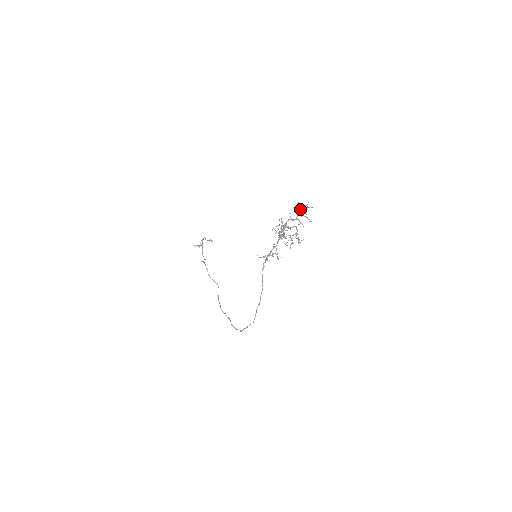
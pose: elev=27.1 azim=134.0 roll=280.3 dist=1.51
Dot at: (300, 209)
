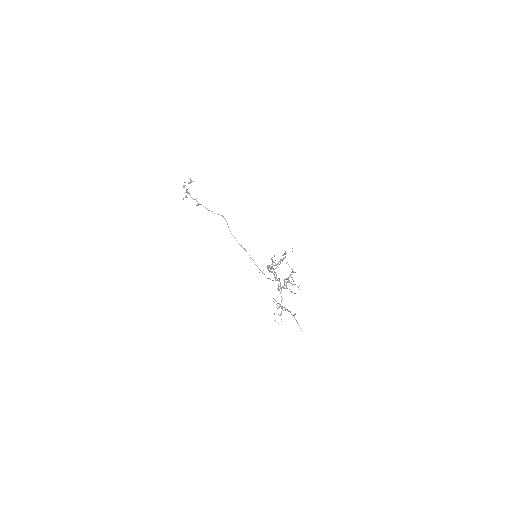
Dot at: (286, 279)
